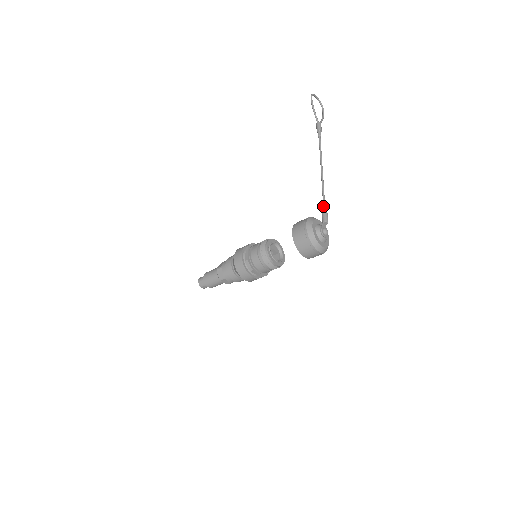
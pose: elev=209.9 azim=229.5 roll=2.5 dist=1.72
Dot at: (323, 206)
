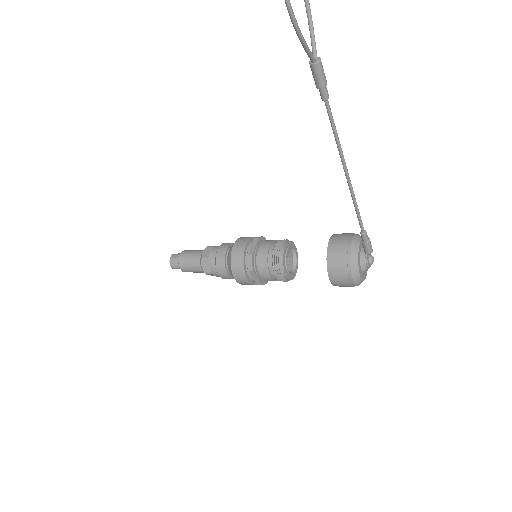
Dot at: (363, 234)
